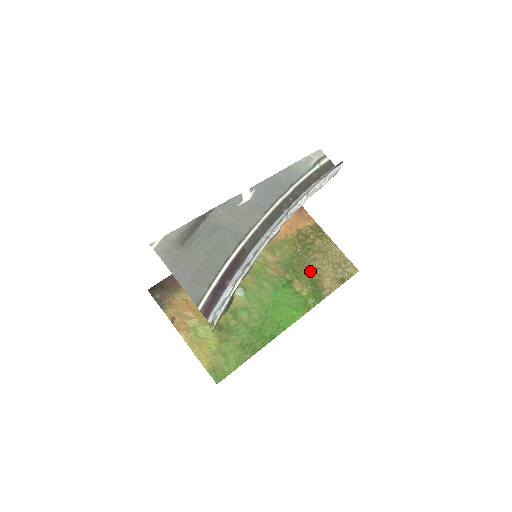
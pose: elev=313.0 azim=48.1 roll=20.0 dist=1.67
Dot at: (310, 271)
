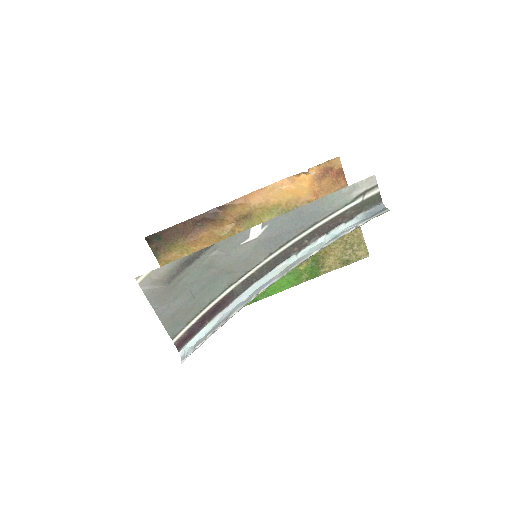
Dot at: occluded
